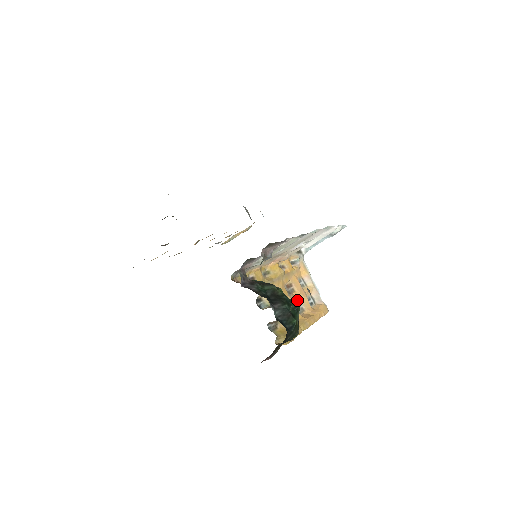
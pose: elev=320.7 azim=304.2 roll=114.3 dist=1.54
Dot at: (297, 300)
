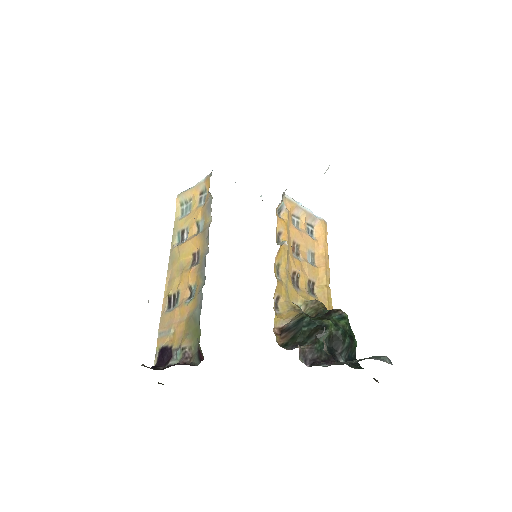
Dot at: (305, 252)
